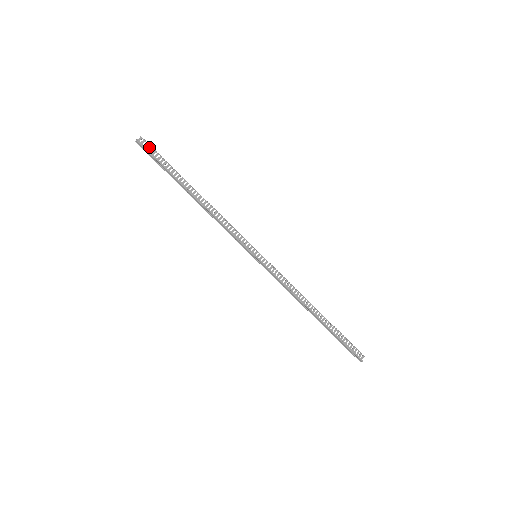
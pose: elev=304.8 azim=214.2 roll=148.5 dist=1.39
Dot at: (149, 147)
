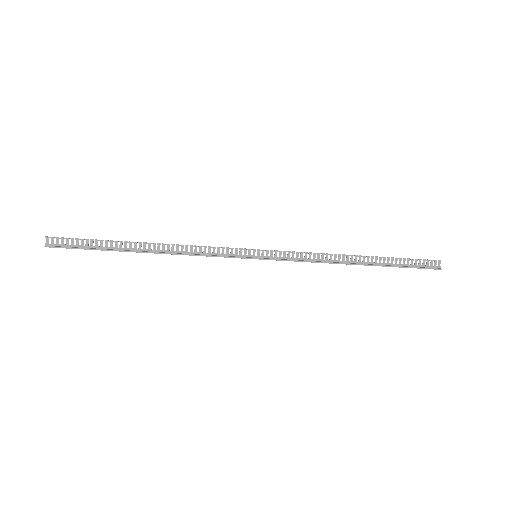
Dot at: (63, 241)
